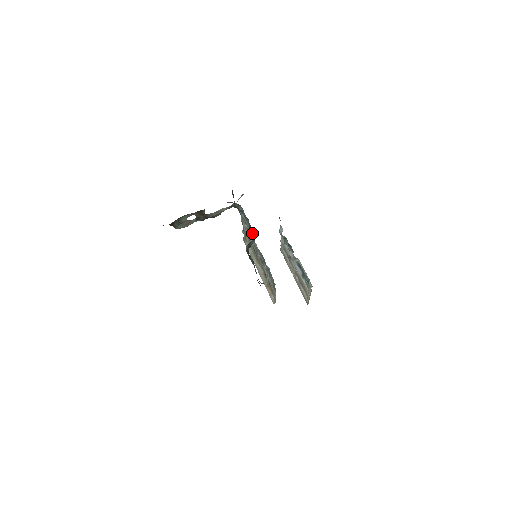
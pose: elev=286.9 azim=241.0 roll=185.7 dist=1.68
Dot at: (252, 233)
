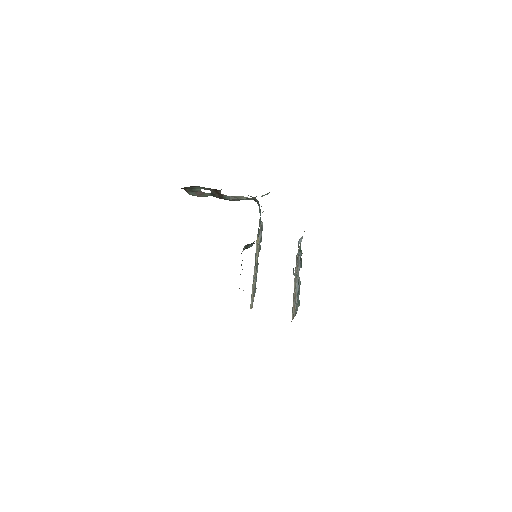
Dot at: (258, 235)
